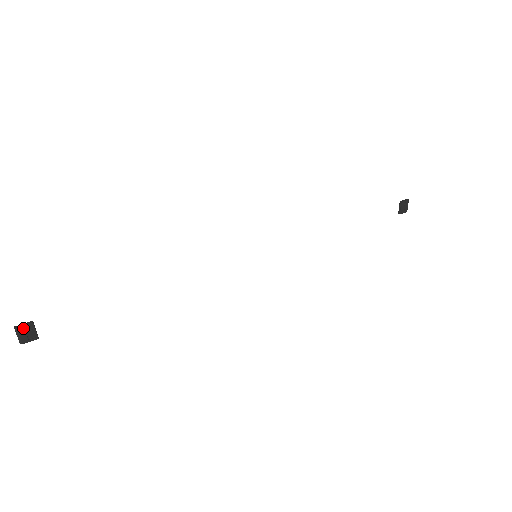
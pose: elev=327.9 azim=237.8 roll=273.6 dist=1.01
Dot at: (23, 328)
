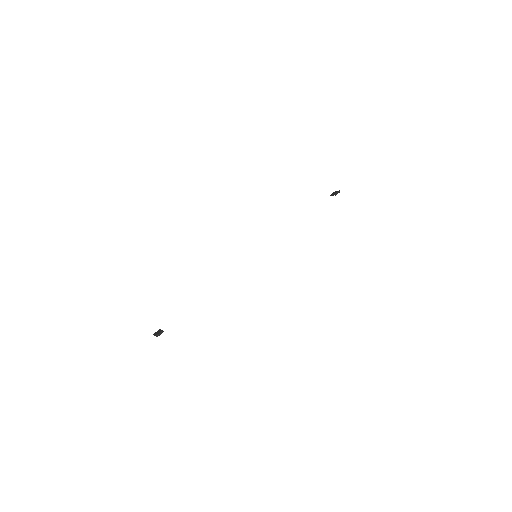
Dot at: (159, 335)
